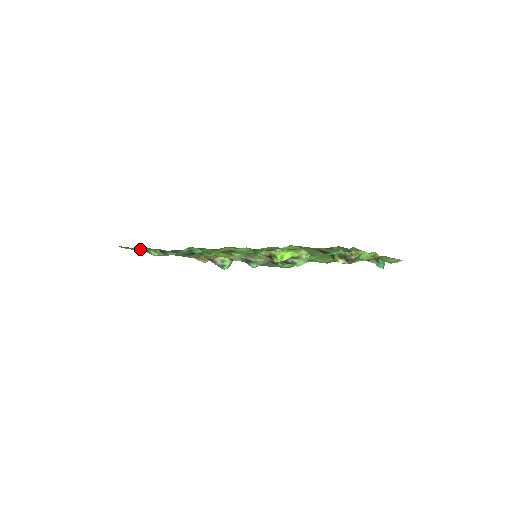
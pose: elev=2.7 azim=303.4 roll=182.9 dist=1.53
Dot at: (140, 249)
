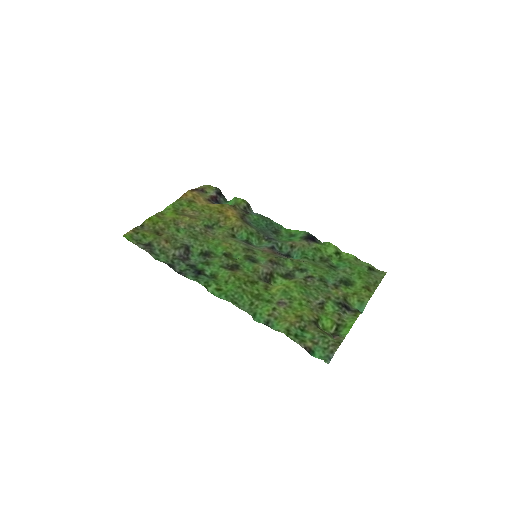
Dot at: (147, 243)
